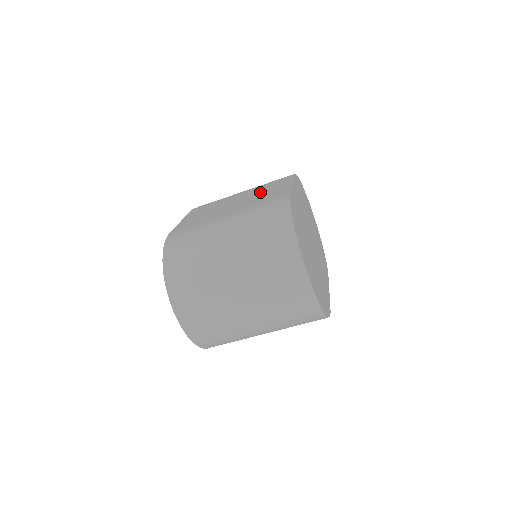
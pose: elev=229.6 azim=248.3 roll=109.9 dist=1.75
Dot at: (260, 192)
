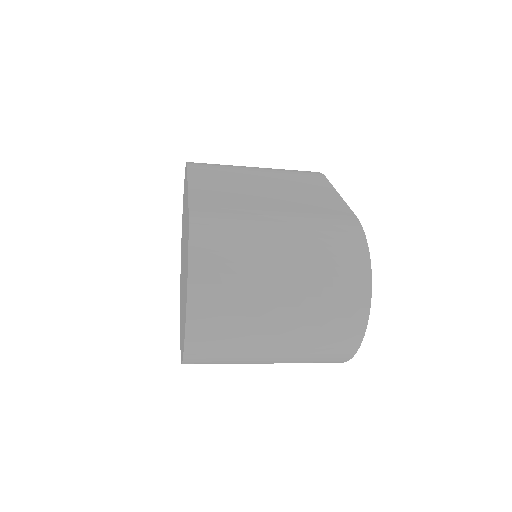
Dot at: (297, 187)
